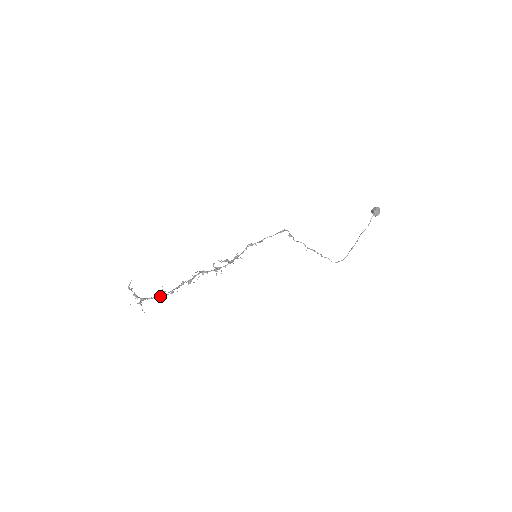
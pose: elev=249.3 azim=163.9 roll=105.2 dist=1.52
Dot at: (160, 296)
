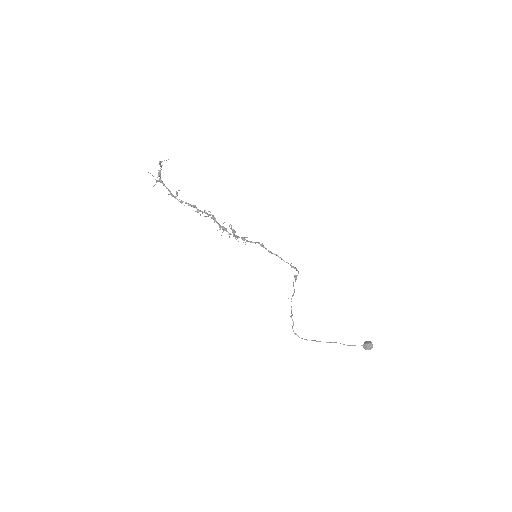
Dot at: occluded
